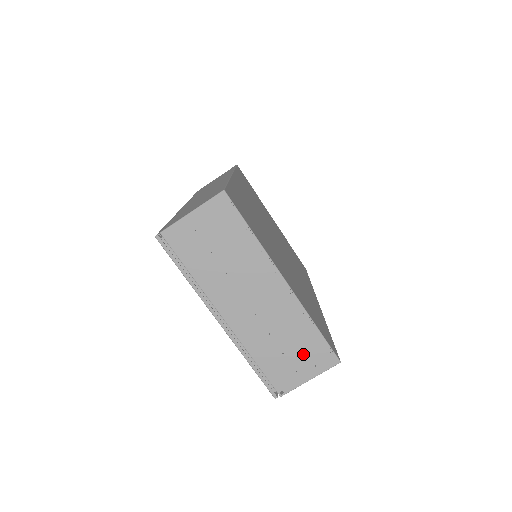
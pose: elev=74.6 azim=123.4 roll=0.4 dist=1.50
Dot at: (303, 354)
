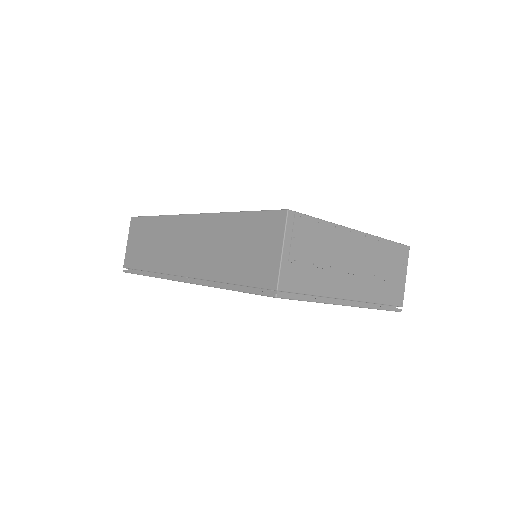
Dot at: (394, 266)
